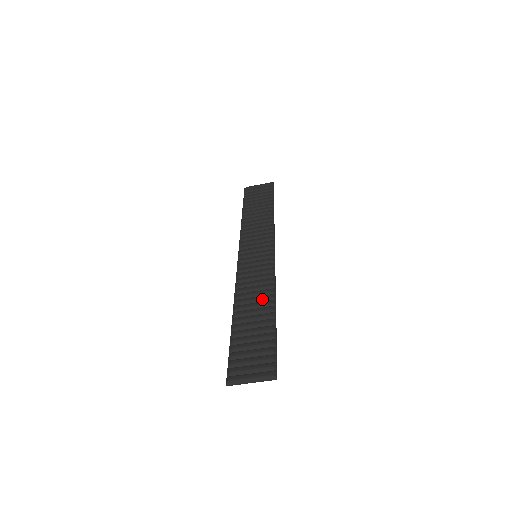
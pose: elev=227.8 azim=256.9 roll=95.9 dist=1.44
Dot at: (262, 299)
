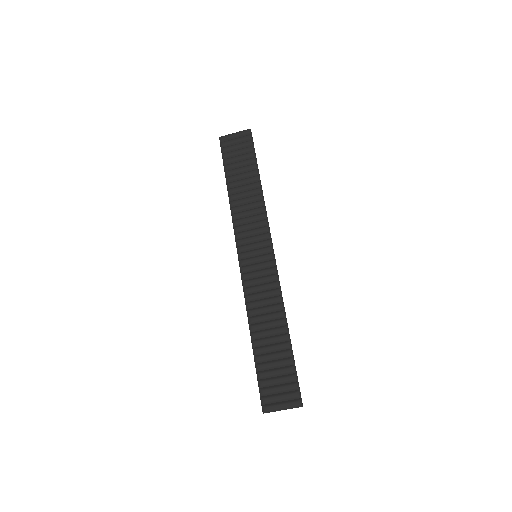
Dot at: (274, 318)
